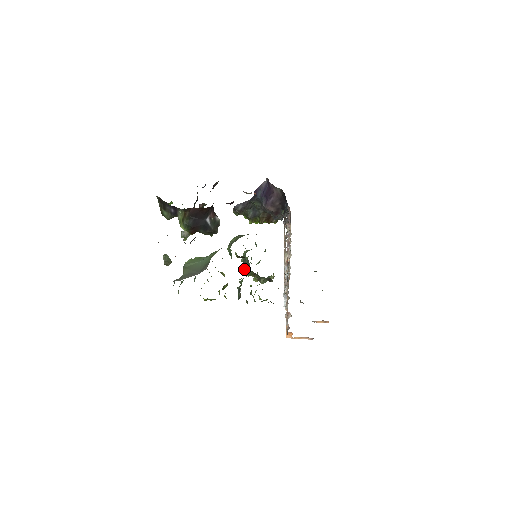
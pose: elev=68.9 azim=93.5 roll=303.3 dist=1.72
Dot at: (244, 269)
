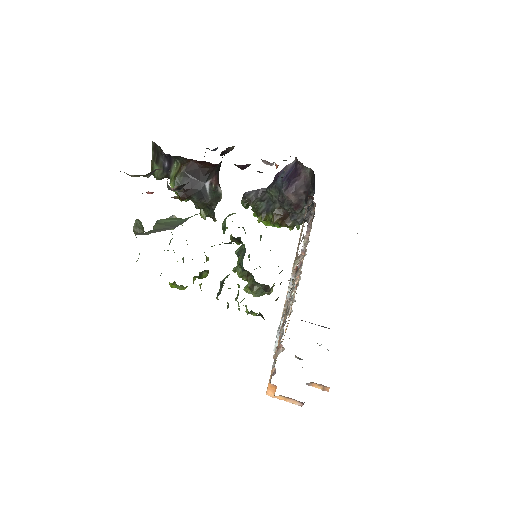
Dot at: (236, 266)
